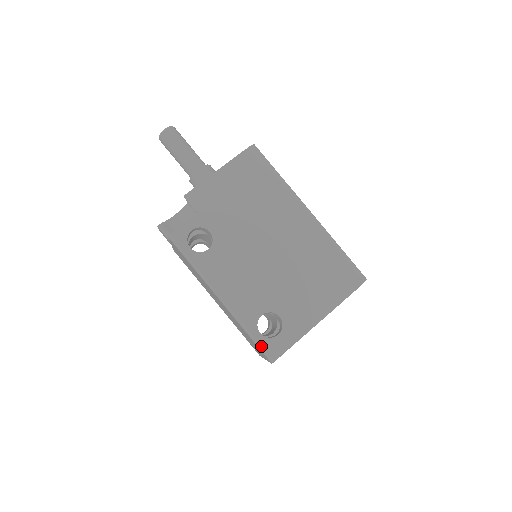
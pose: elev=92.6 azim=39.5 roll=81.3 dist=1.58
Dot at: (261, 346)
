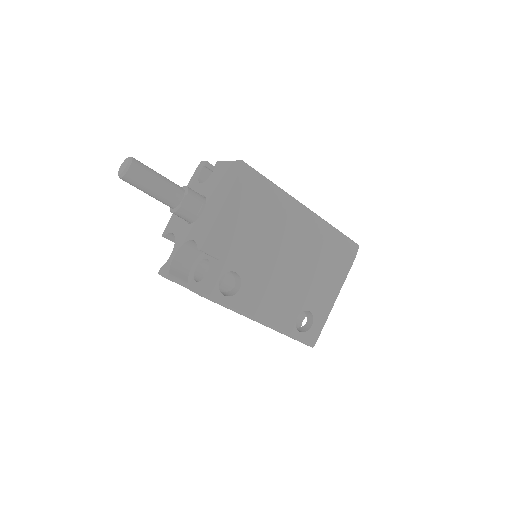
Dot at: (303, 341)
